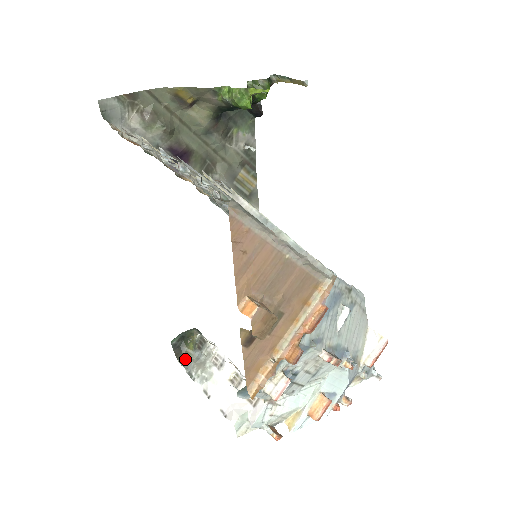
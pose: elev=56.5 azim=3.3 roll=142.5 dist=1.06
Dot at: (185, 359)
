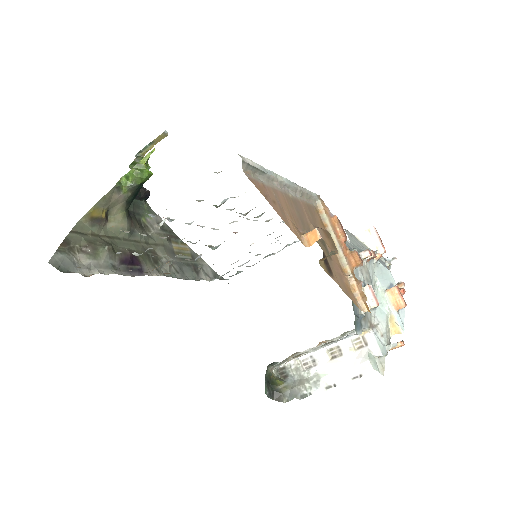
Dot at: (287, 394)
